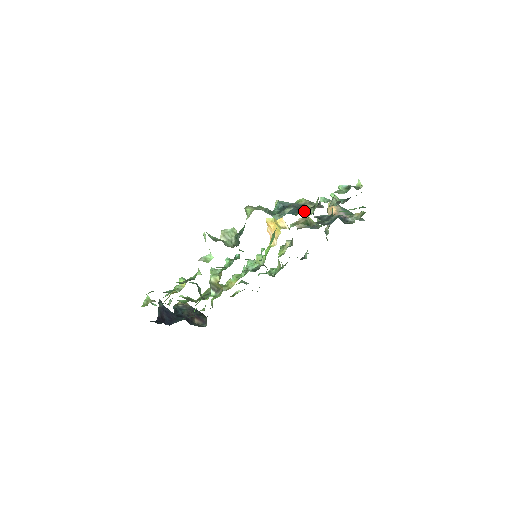
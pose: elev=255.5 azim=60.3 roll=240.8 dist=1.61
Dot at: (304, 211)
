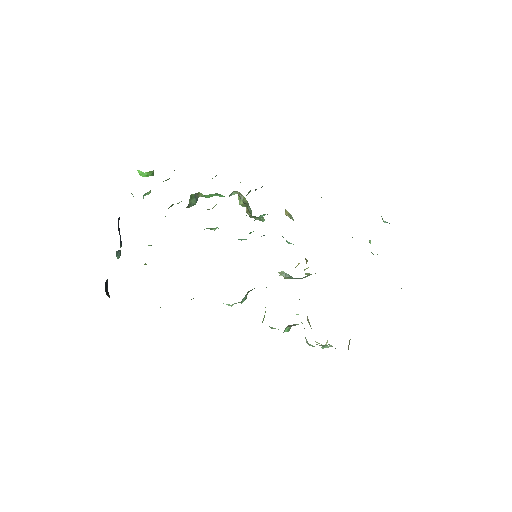
Dot at: occluded
